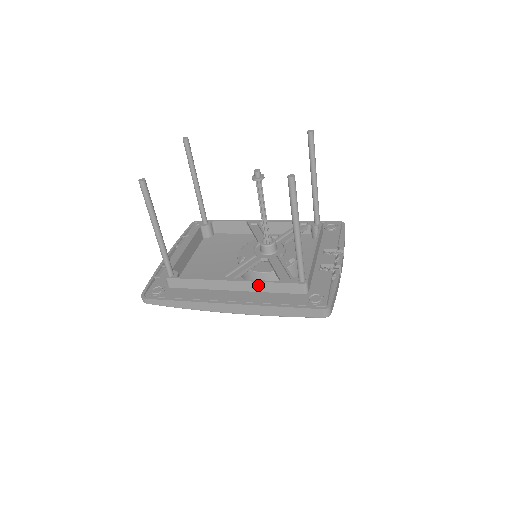
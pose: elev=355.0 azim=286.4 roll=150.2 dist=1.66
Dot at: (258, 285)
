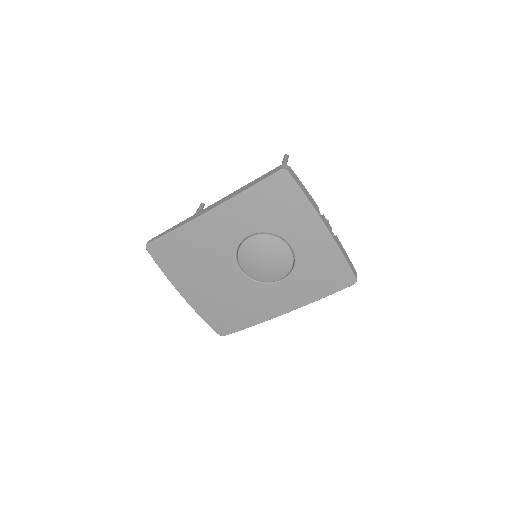
Dot at: occluded
